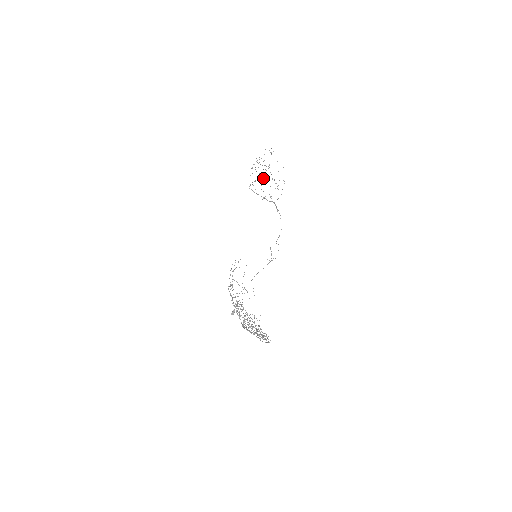
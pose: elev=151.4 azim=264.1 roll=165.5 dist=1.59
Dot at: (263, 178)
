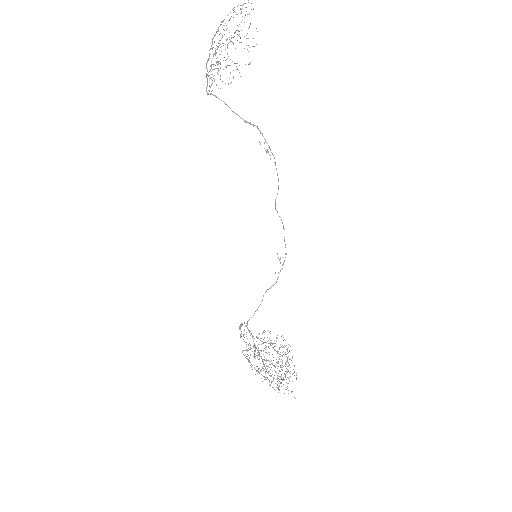
Dot at: occluded
